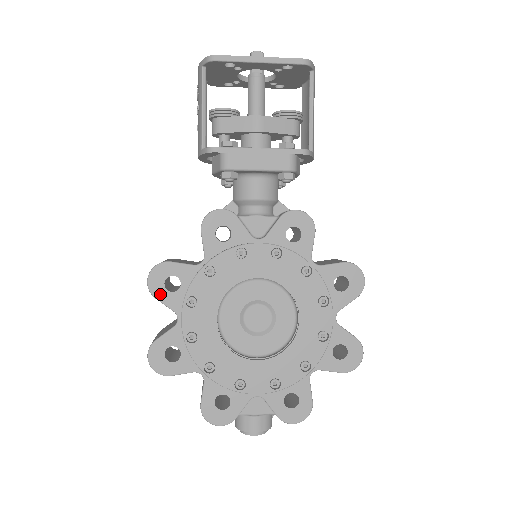
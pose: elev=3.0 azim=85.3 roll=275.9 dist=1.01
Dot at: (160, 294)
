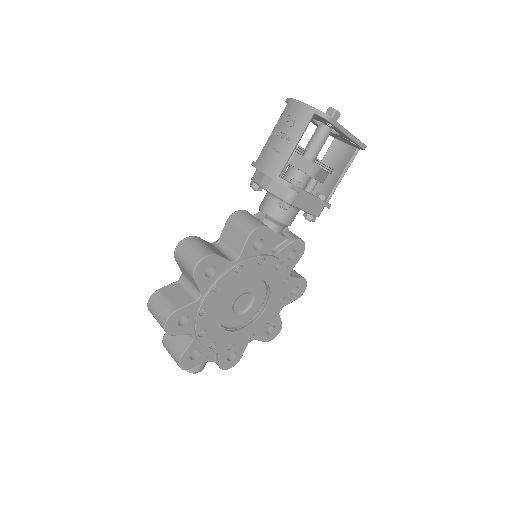
Dot at: (199, 277)
